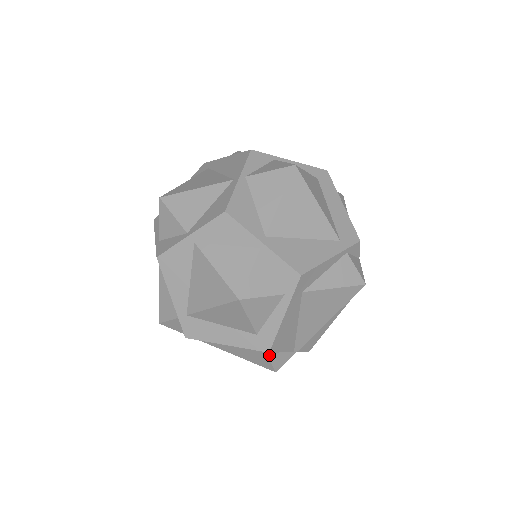
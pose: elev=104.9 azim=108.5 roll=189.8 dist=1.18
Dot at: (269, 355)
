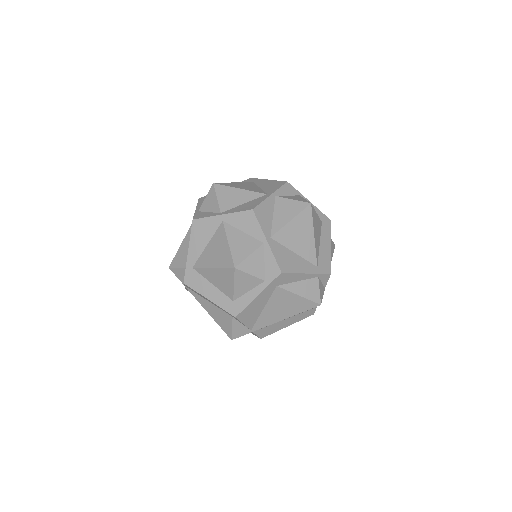
Dot at: (234, 323)
